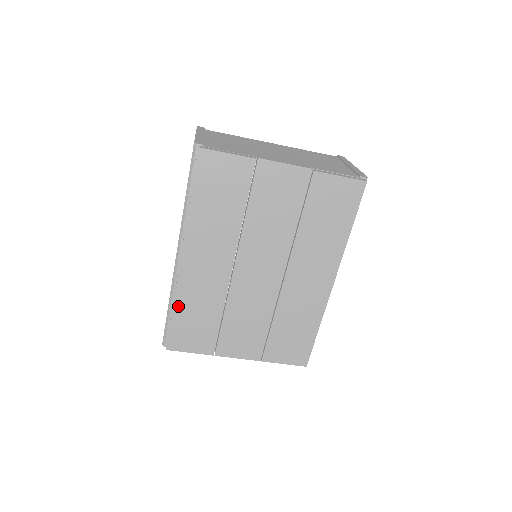
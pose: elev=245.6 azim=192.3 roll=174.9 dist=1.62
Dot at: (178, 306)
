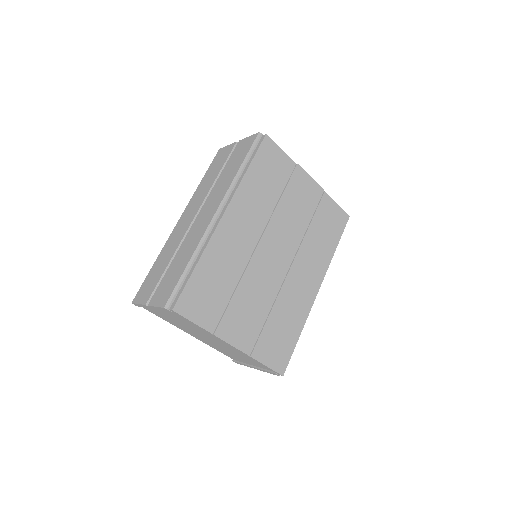
Dot at: (203, 262)
